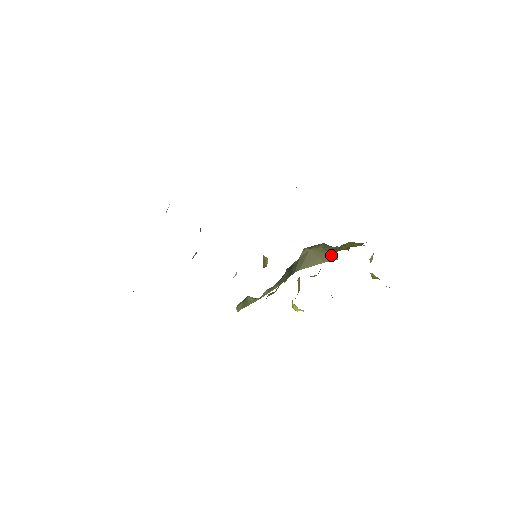
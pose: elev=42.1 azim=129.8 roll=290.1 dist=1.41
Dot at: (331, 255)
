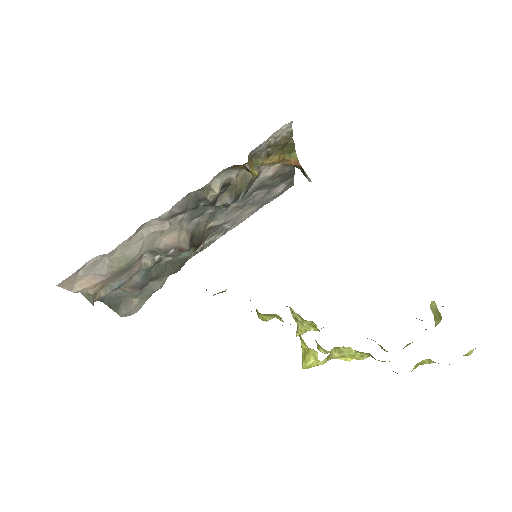
Dot at: occluded
